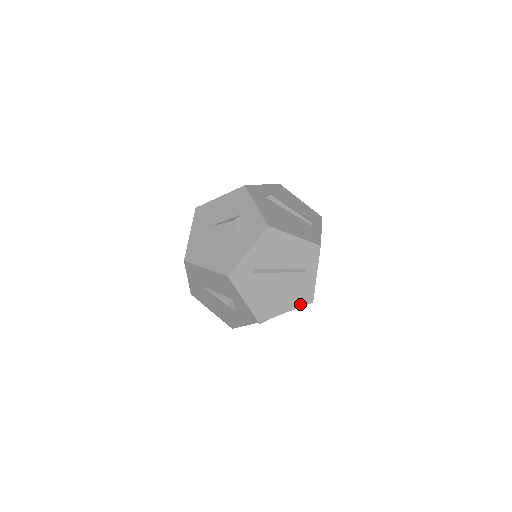
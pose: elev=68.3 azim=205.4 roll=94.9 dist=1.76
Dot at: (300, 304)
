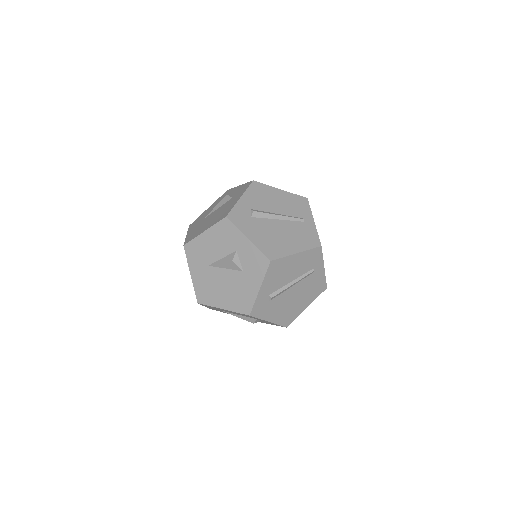
Dot at: (316, 295)
